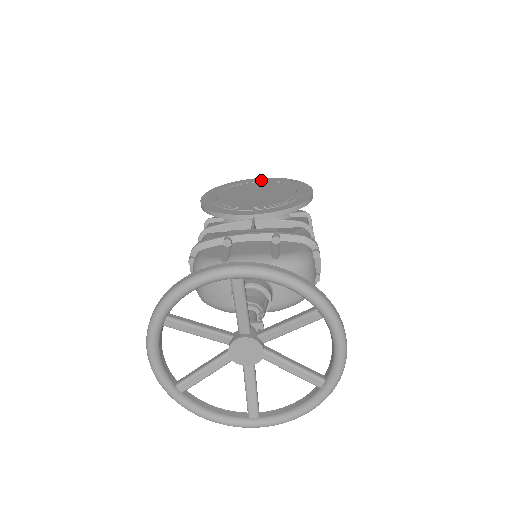
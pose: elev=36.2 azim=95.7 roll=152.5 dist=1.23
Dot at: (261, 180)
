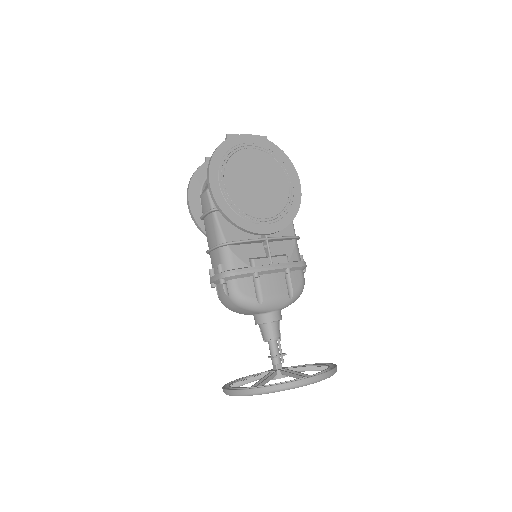
Dot at: (253, 144)
